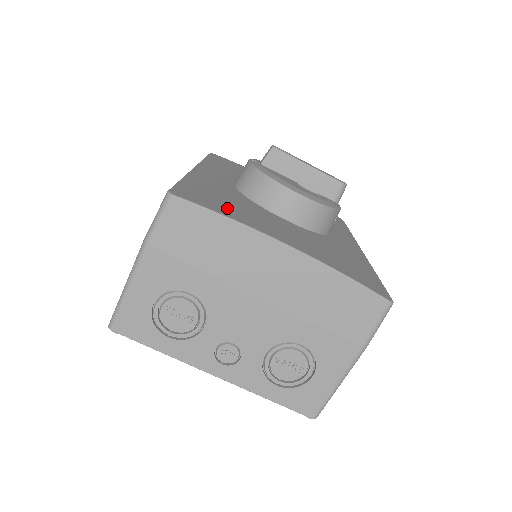
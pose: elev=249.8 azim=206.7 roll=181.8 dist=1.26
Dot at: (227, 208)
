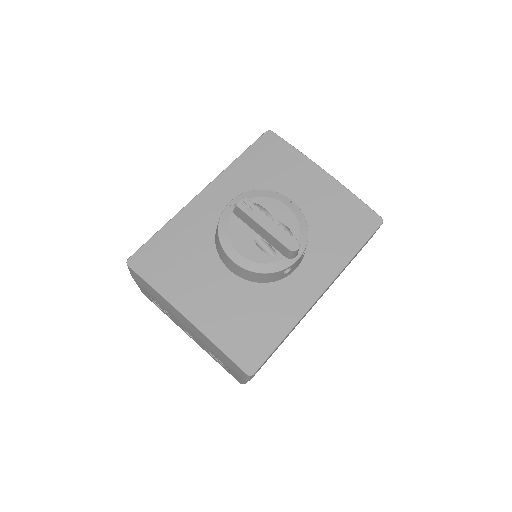
Dot at: (166, 272)
